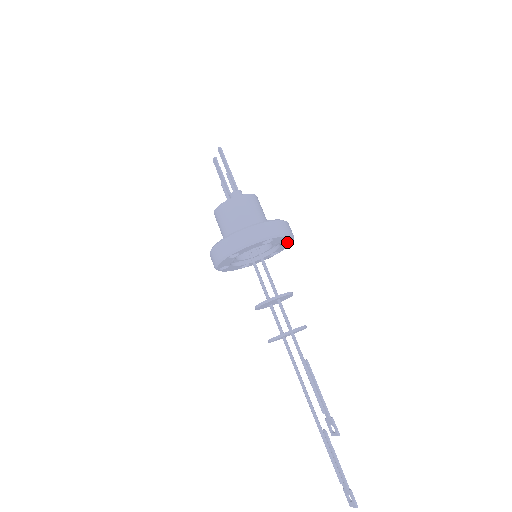
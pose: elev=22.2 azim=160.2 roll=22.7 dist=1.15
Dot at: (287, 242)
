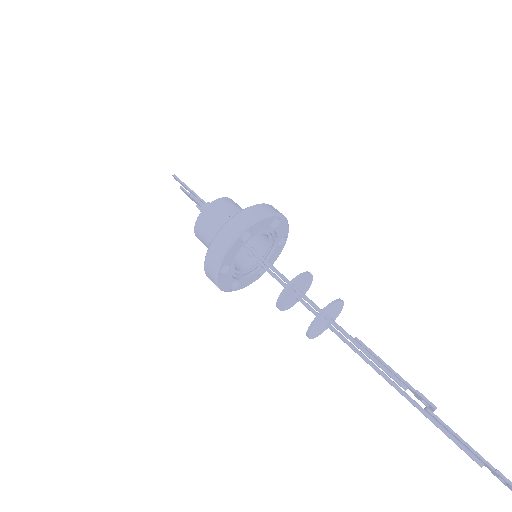
Dot at: (278, 223)
